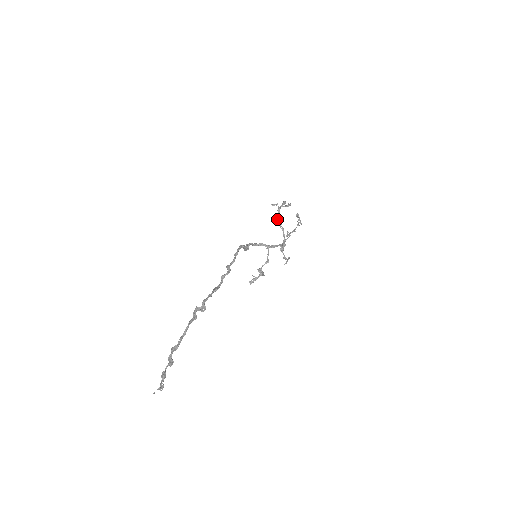
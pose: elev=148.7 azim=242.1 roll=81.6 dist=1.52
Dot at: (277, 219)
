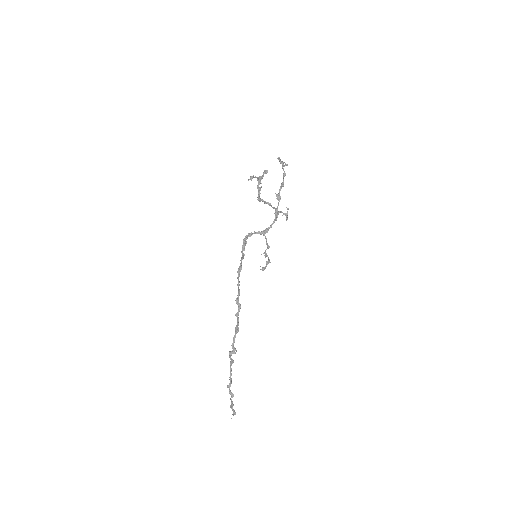
Dot at: (260, 199)
